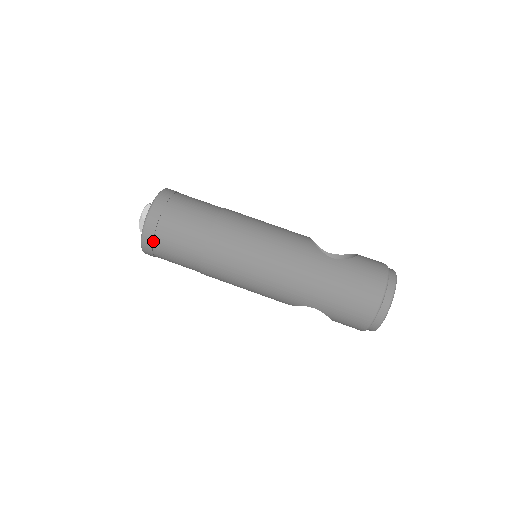
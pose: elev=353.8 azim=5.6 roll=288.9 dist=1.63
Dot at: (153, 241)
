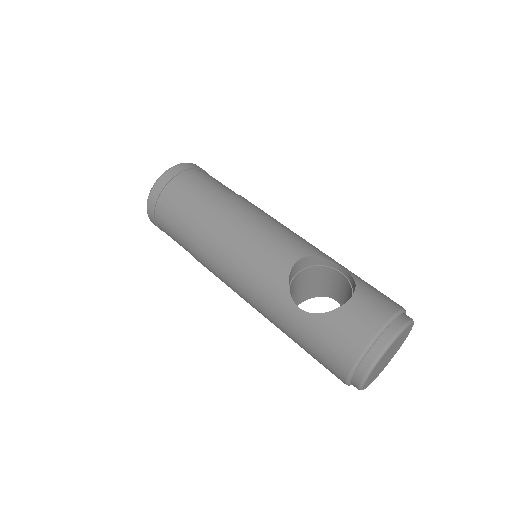
Dot at: occluded
